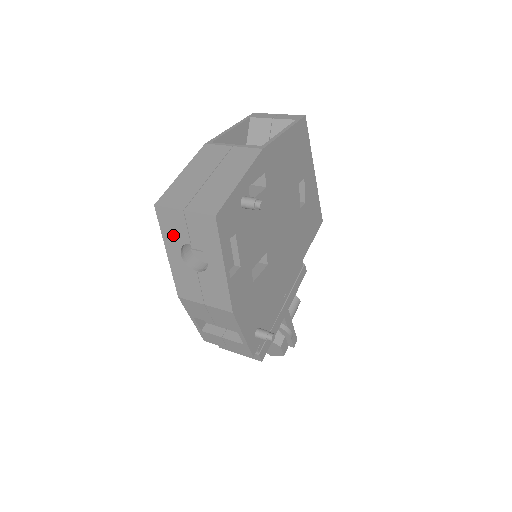
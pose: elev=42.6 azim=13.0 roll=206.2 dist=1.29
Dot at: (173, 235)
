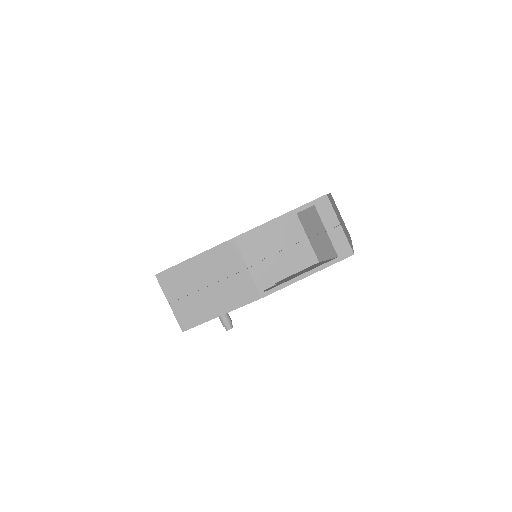
Dot at: occluded
